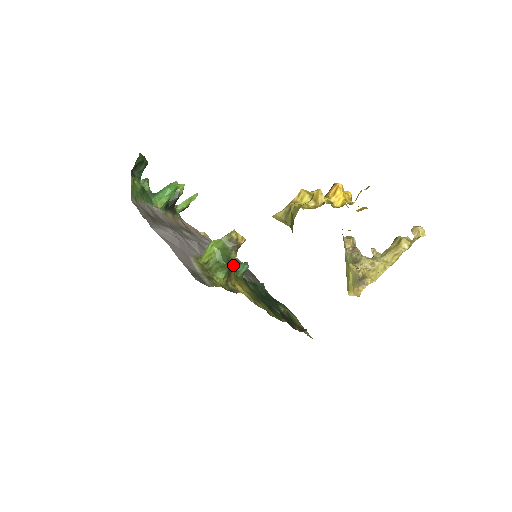
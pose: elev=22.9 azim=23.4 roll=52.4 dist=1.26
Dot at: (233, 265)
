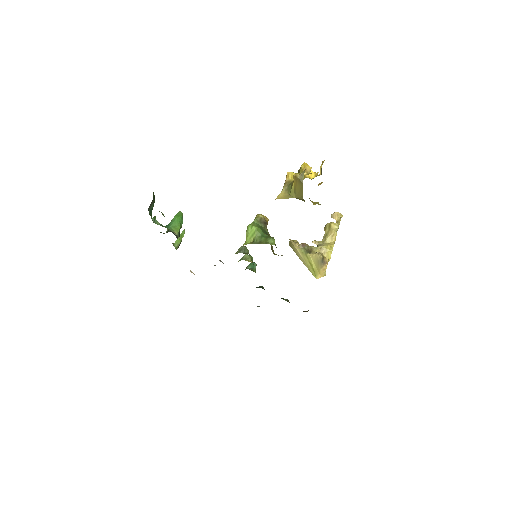
Dot at: occluded
